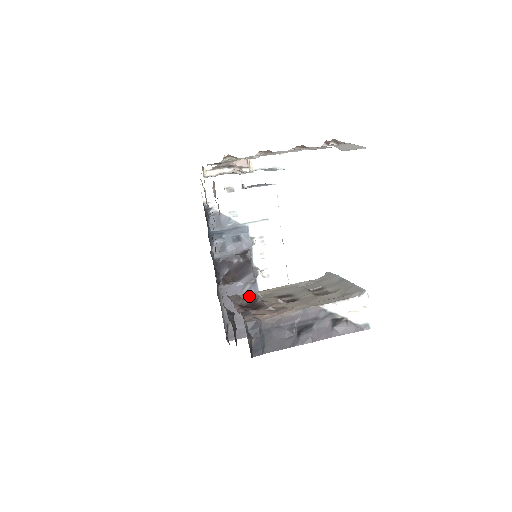
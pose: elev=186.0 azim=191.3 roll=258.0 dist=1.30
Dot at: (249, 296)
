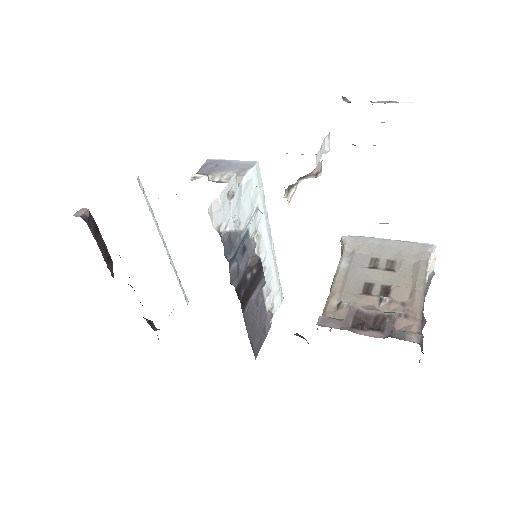
Dot at: (342, 311)
